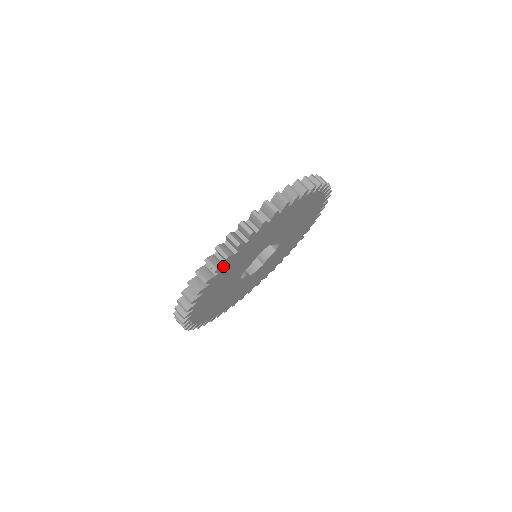
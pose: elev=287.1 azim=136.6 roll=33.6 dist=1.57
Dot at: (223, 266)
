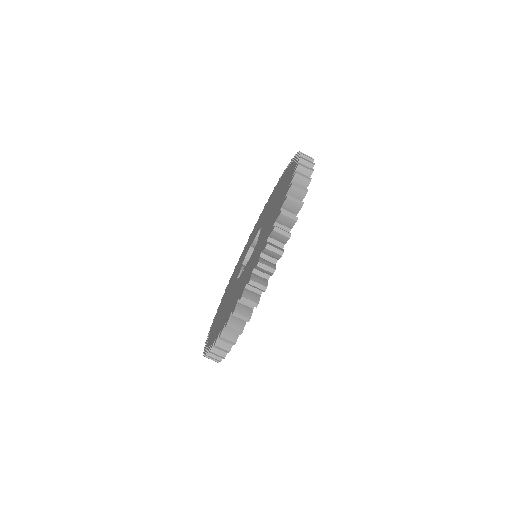
Dot at: (245, 323)
